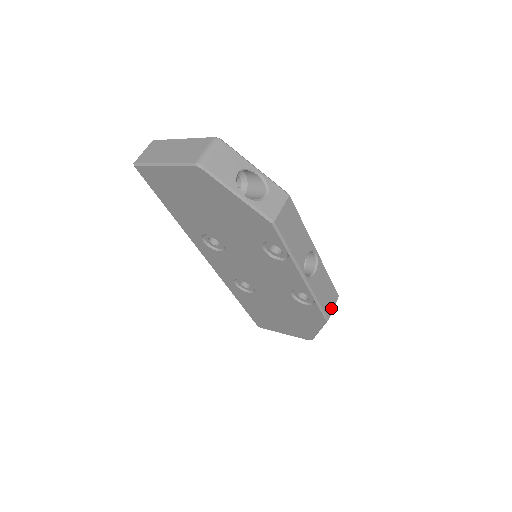
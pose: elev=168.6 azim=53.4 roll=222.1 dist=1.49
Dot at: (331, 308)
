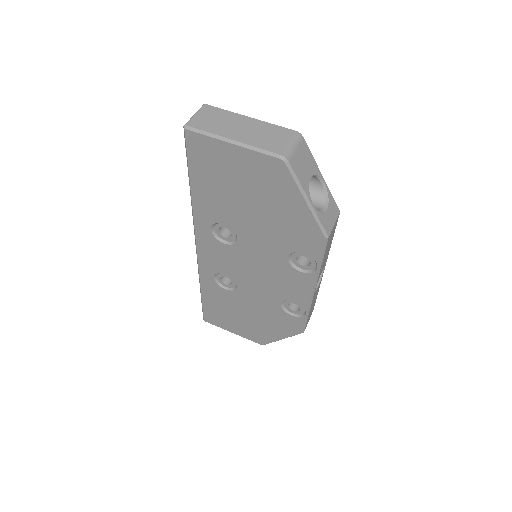
Dot at: (308, 321)
